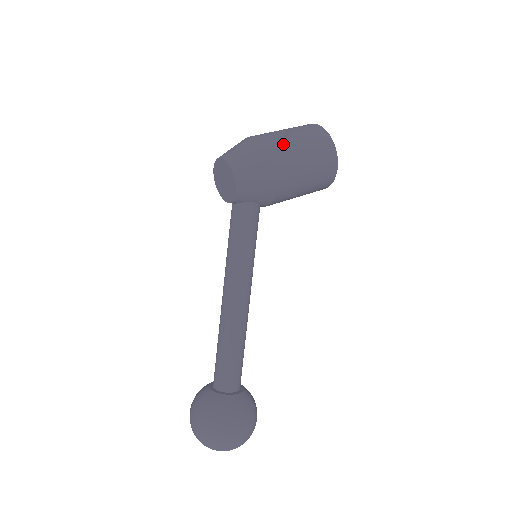
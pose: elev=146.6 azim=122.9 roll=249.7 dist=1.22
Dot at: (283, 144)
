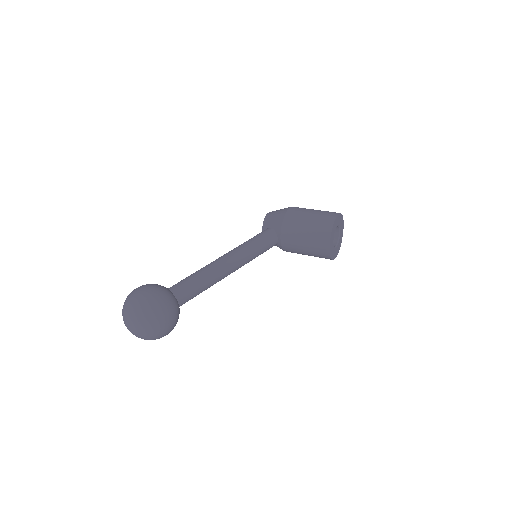
Dot at: occluded
